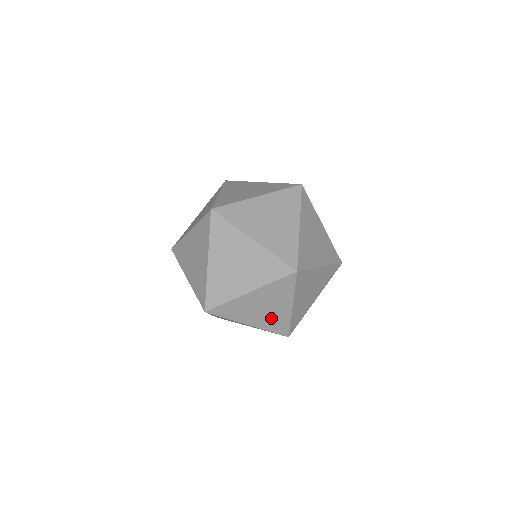
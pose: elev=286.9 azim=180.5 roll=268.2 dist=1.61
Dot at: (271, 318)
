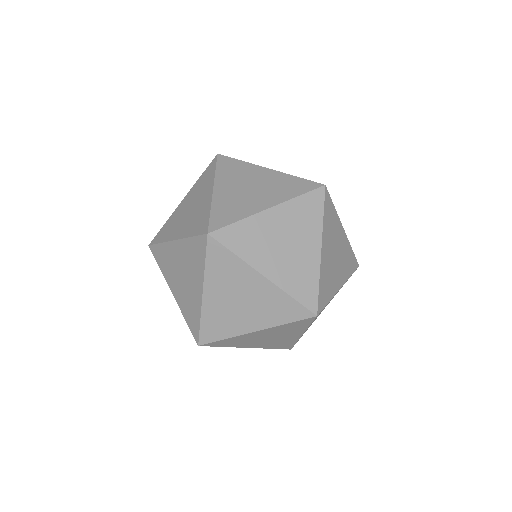
Dot at: (294, 267)
